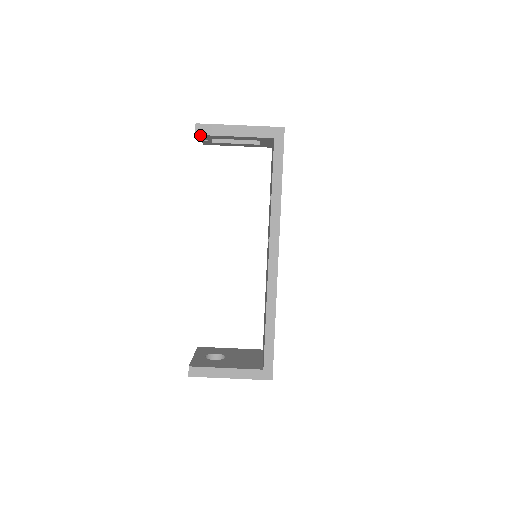
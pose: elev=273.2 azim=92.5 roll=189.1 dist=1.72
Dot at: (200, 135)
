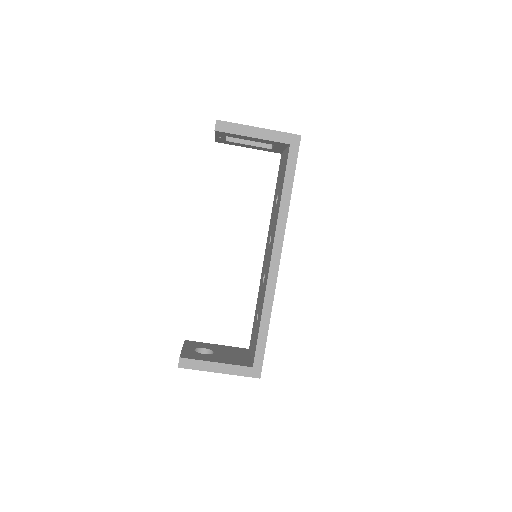
Dot at: (219, 131)
